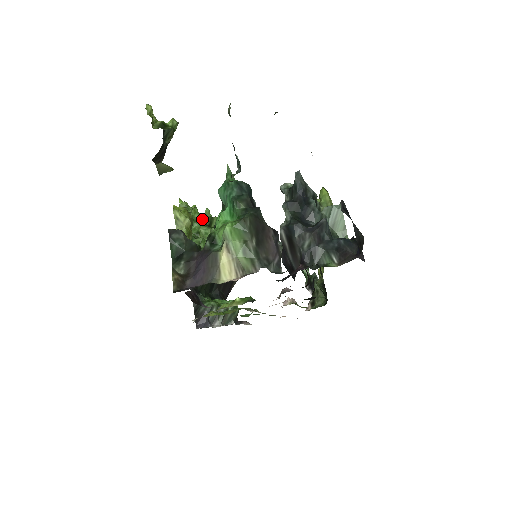
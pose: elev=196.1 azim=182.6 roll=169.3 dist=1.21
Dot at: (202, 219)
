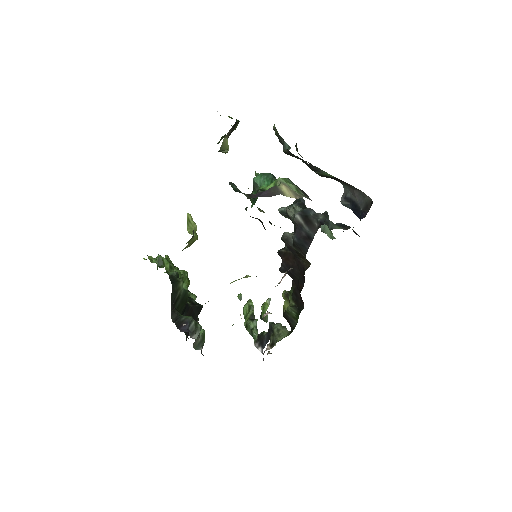
Dot at: (173, 265)
